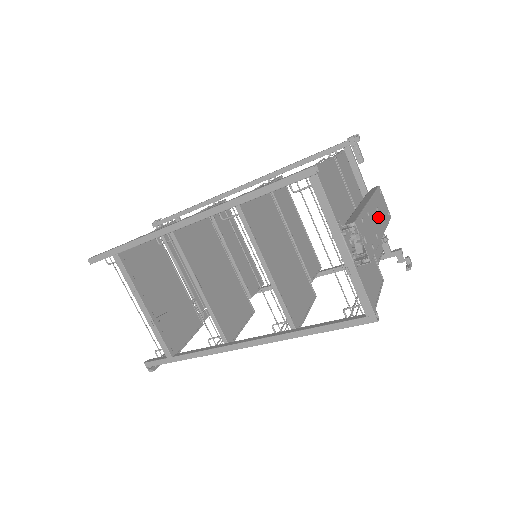
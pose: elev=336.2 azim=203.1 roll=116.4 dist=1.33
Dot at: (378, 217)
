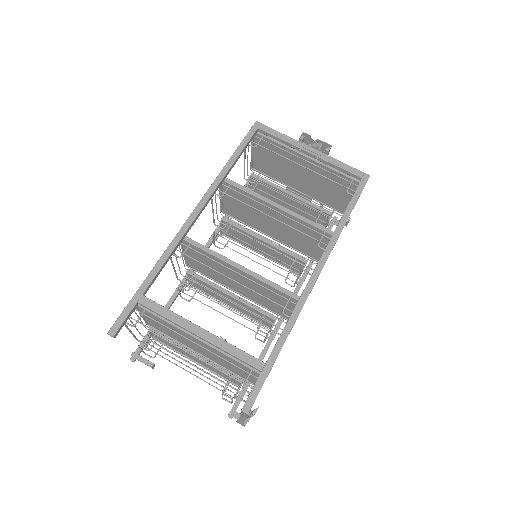
Dot at: occluded
